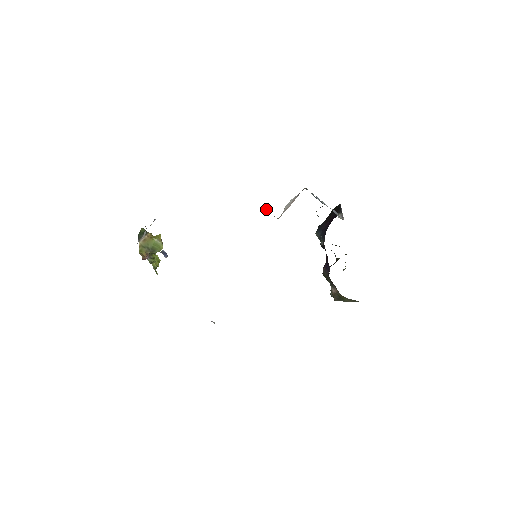
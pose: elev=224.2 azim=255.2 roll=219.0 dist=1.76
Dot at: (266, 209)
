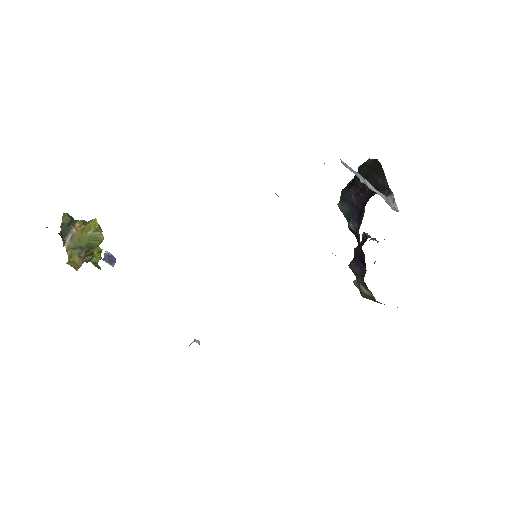
Dot at: occluded
